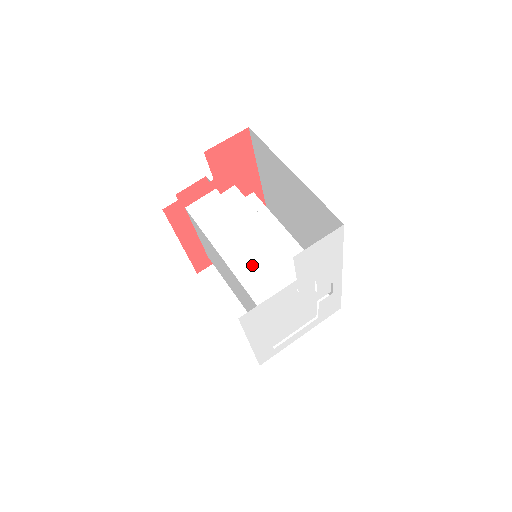
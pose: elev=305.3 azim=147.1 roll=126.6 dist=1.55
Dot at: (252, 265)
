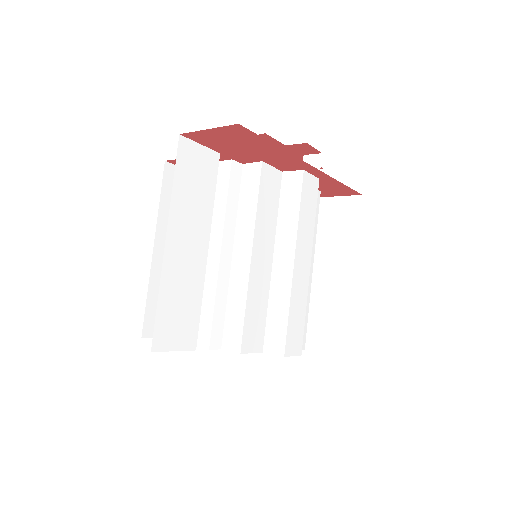
Dot at: occluded
